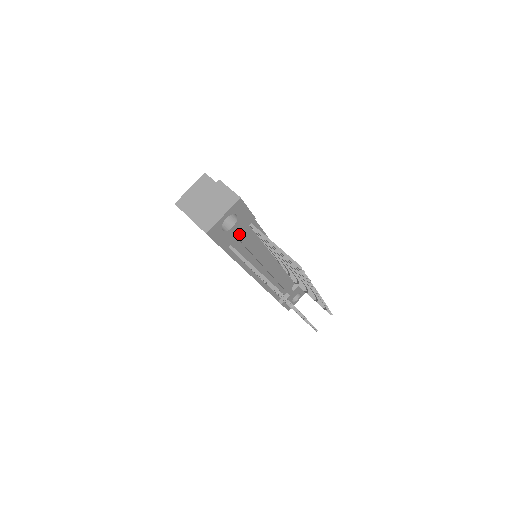
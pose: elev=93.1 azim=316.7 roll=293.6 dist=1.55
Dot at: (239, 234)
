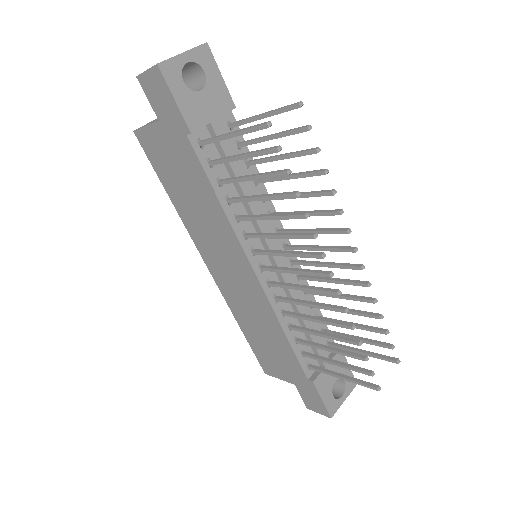
Dot at: (212, 117)
